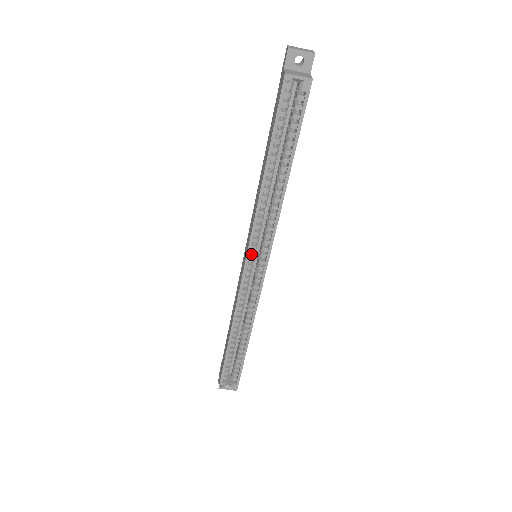
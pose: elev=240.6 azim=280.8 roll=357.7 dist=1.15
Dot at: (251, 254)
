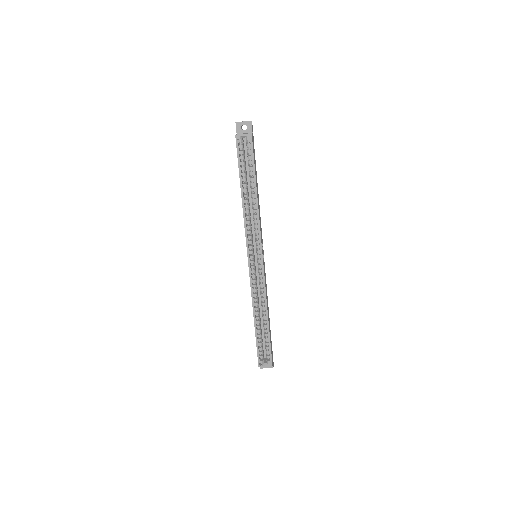
Dot at: (250, 252)
